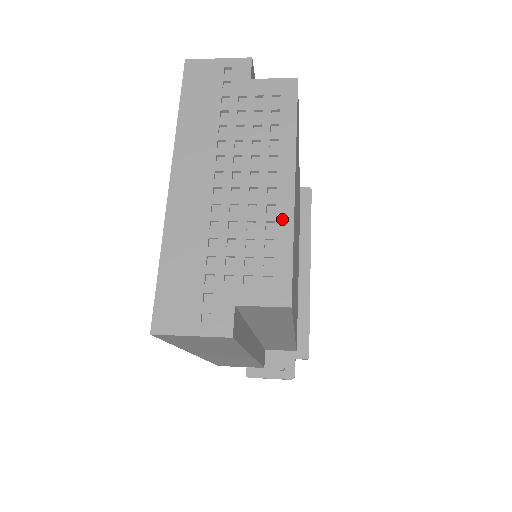
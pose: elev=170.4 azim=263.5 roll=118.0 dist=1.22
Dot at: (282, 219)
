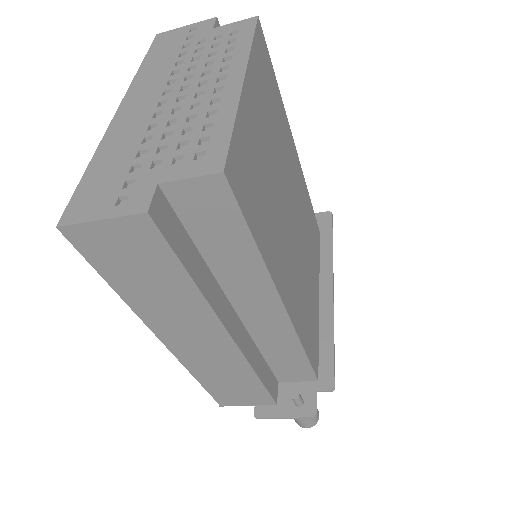
Dot at: (226, 106)
